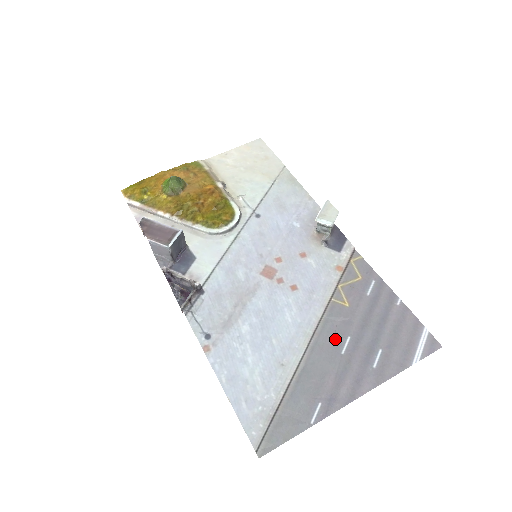
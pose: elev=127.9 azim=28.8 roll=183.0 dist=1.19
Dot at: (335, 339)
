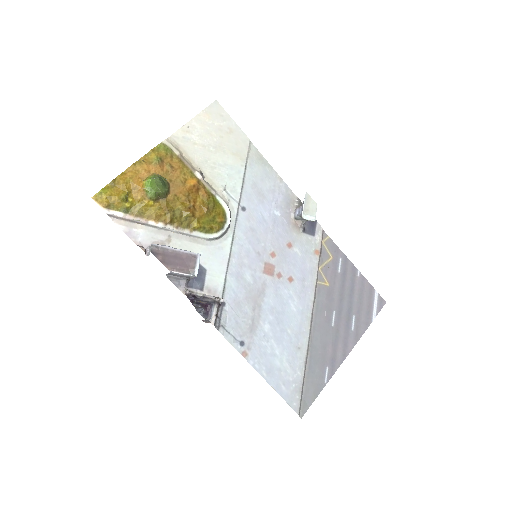
Dot at: (326, 316)
